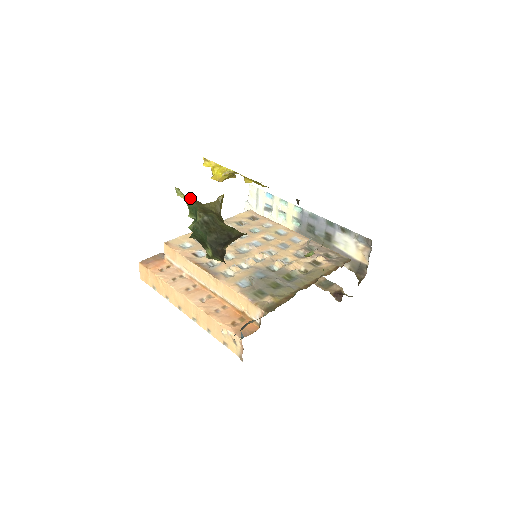
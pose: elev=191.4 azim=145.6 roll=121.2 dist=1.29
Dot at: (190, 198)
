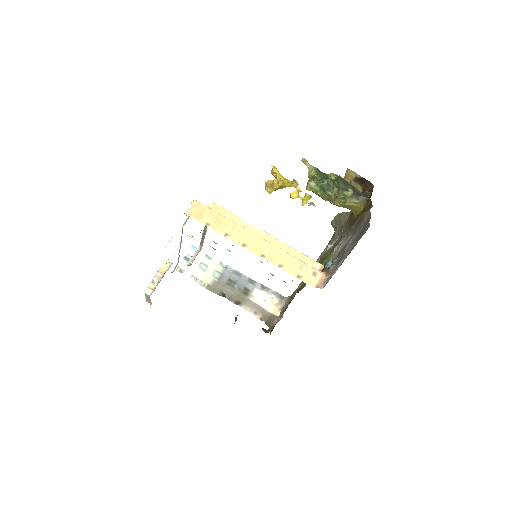
Dot at: (313, 168)
